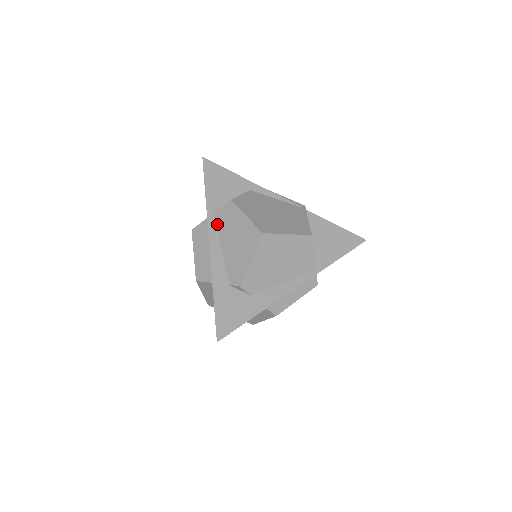
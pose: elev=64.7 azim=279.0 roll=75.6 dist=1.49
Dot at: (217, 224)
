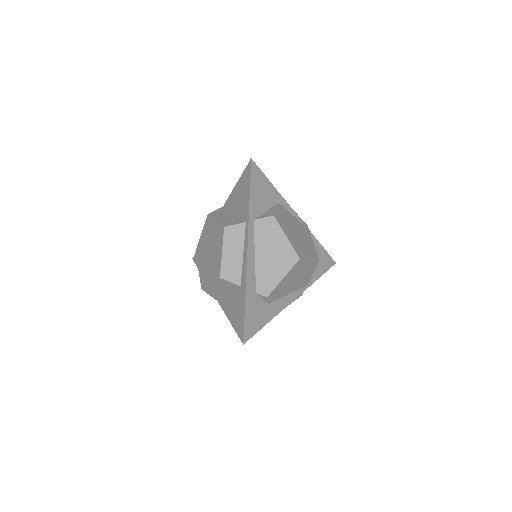
Dot at: (255, 233)
